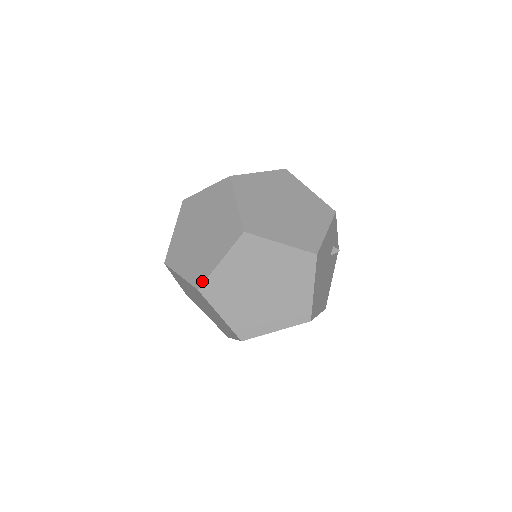
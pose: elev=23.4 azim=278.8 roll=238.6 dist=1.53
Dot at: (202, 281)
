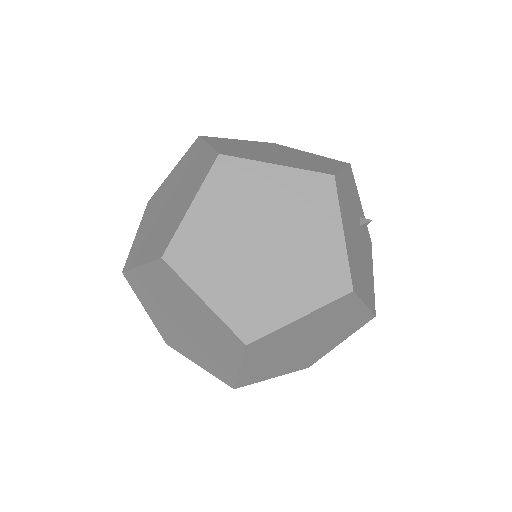
Dot at: (167, 243)
